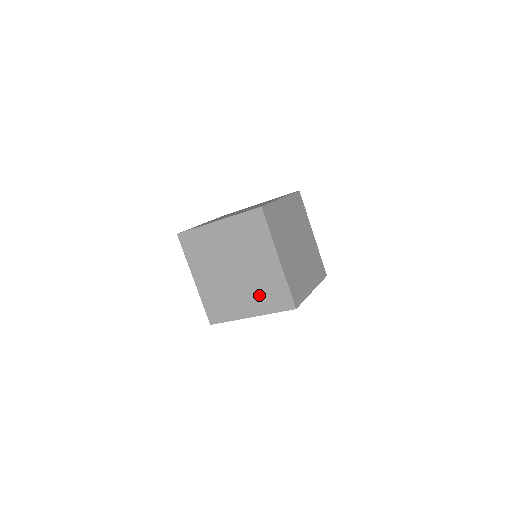
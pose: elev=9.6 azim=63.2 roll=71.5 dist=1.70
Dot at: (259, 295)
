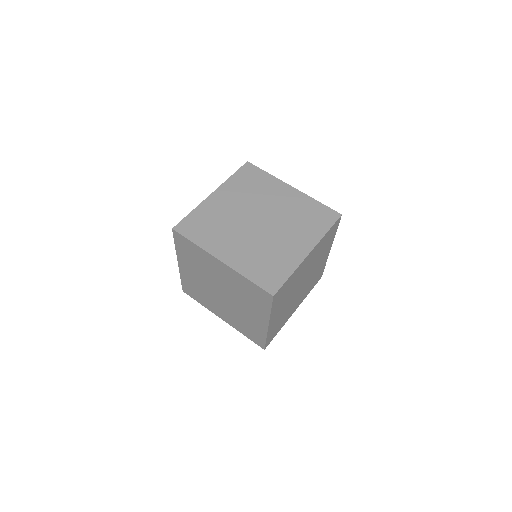
Dot at: (237, 320)
